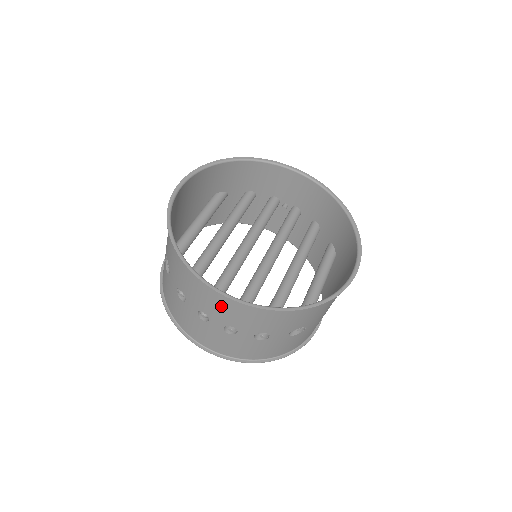
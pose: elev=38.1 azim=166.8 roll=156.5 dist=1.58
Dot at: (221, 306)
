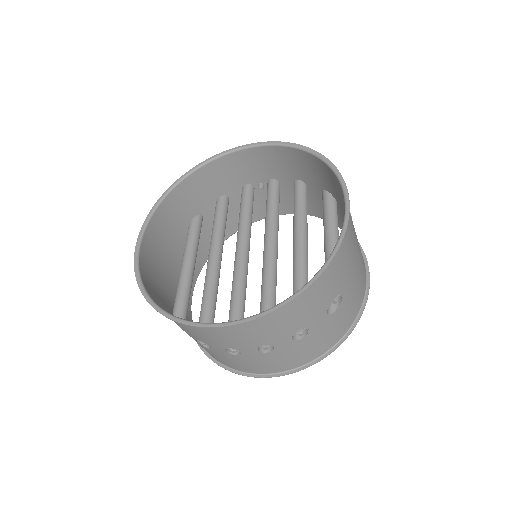
Dot at: (233, 335)
